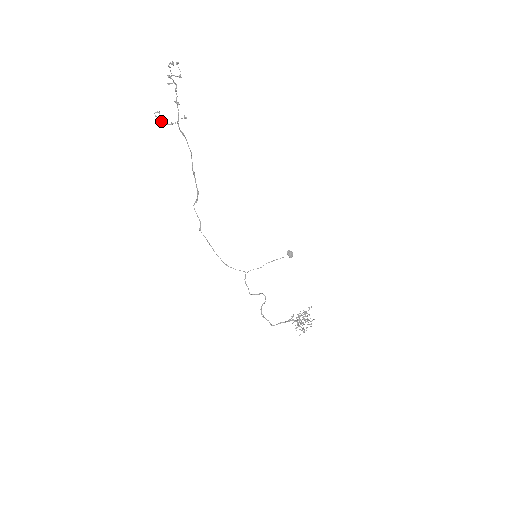
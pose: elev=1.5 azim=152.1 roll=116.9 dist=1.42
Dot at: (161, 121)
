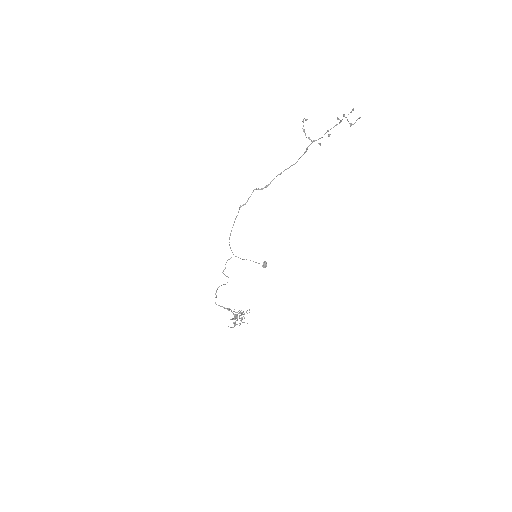
Dot at: (304, 129)
